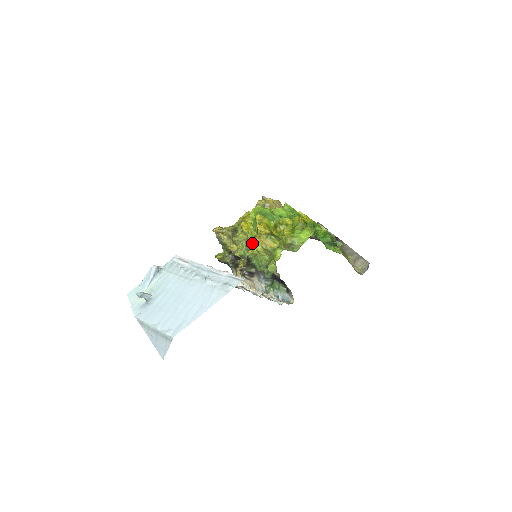
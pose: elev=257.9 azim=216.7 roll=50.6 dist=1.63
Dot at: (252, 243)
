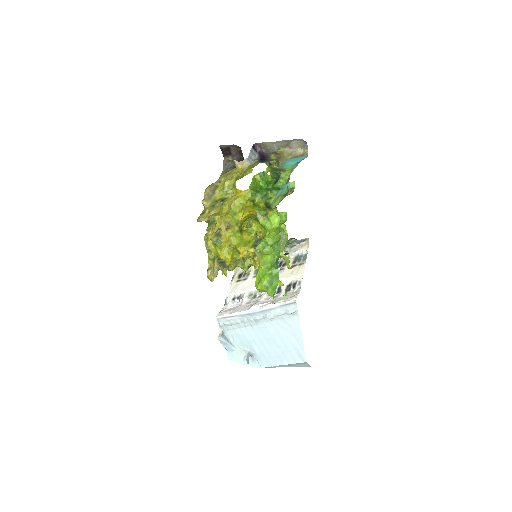
Dot at: (255, 268)
